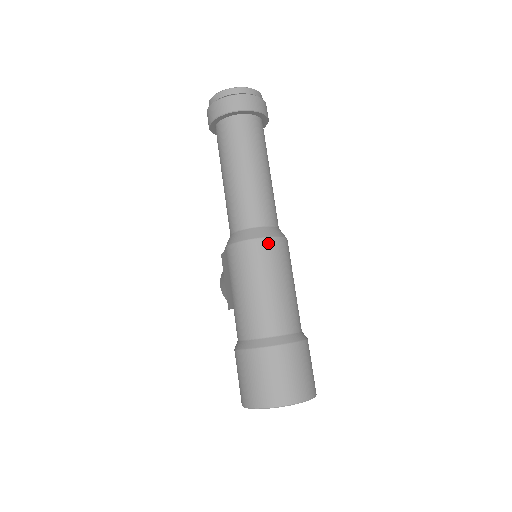
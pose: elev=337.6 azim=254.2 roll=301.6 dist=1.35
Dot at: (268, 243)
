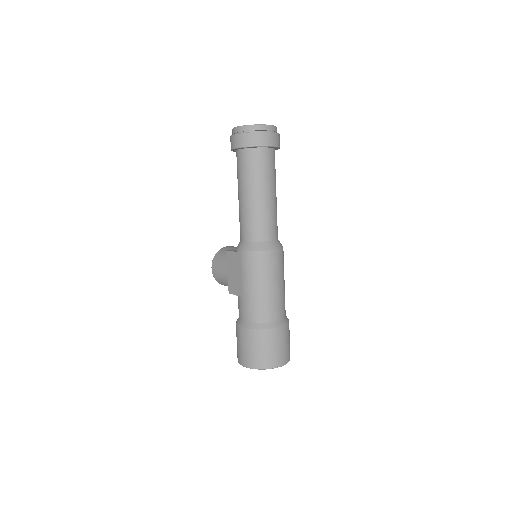
Dot at: (277, 254)
